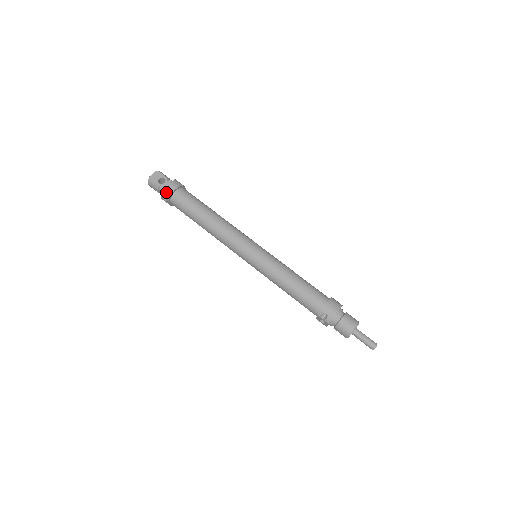
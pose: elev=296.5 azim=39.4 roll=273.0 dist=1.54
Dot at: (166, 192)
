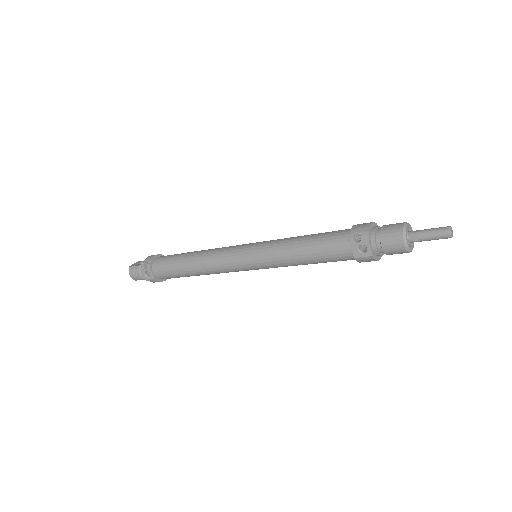
Dot at: (147, 265)
